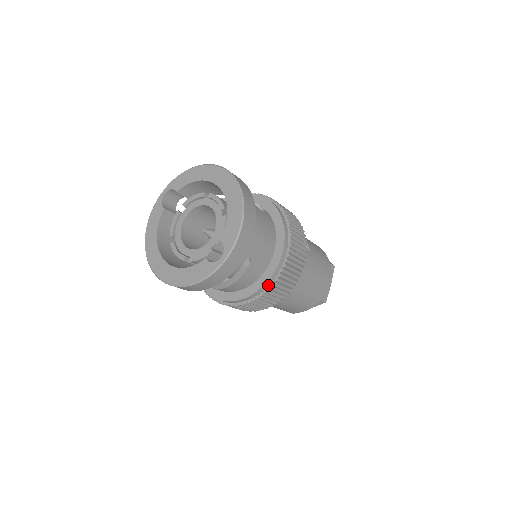
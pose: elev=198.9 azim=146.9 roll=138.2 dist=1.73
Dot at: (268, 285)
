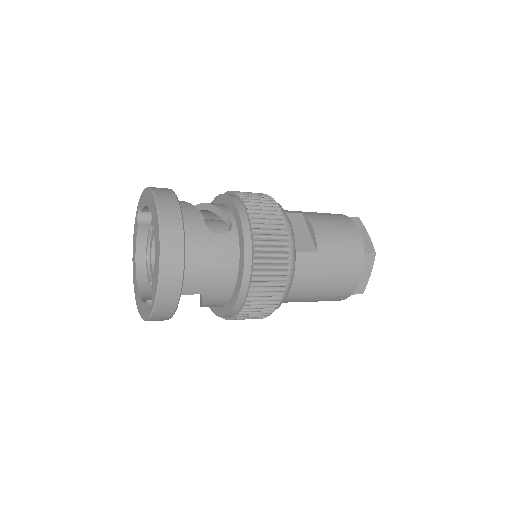
Dot at: (237, 311)
